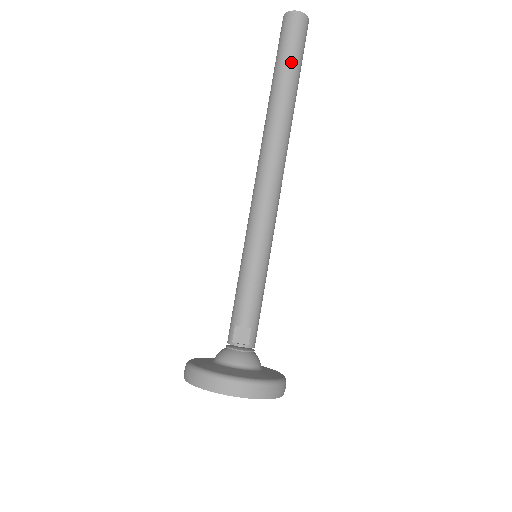
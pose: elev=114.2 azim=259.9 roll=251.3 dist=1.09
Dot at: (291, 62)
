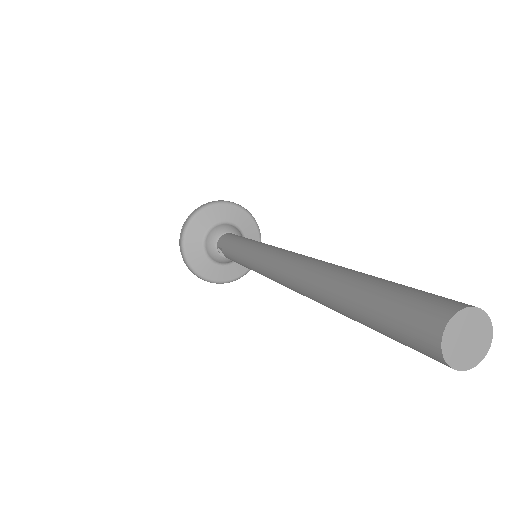
Dot at: (371, 328)
